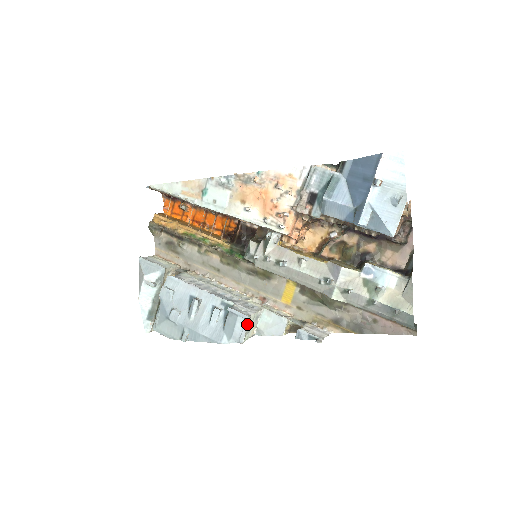
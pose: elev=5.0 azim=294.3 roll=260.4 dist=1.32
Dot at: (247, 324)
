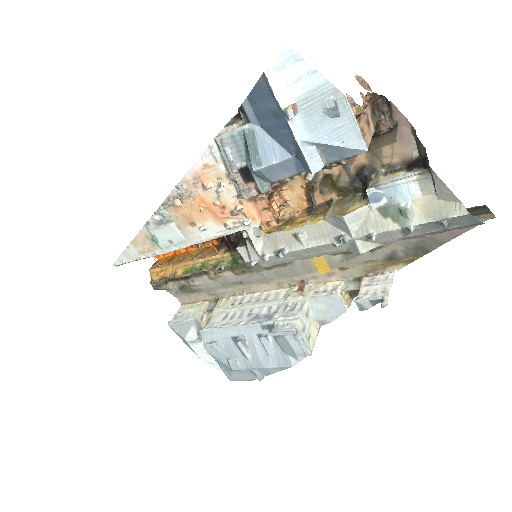
Dot at: (299, 337)
